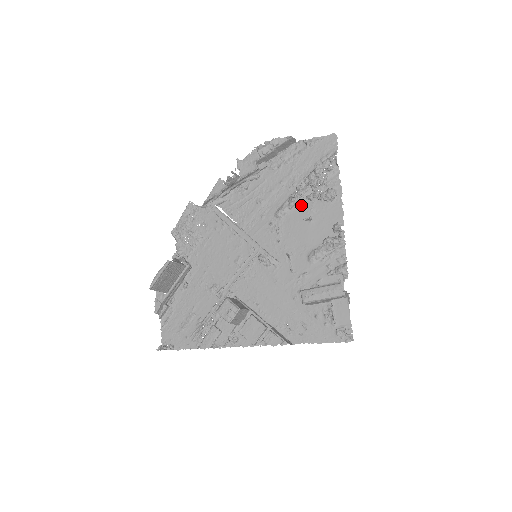
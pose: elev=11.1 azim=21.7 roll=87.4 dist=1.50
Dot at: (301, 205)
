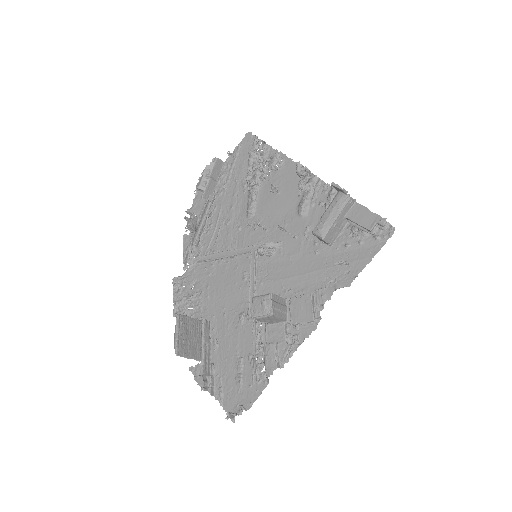
Dot at: (262, 191)
